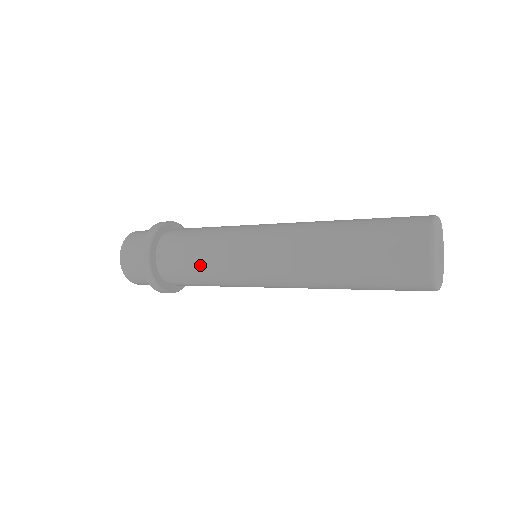
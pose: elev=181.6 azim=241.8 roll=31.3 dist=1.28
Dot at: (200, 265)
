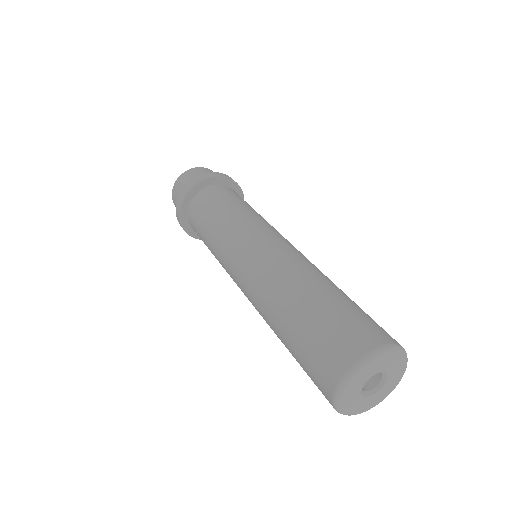
Dot at: occluded
